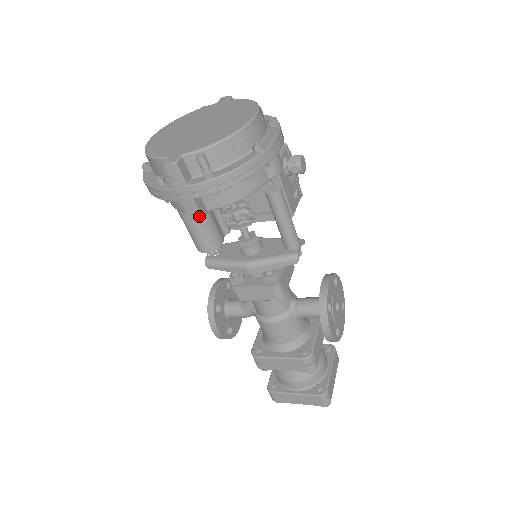
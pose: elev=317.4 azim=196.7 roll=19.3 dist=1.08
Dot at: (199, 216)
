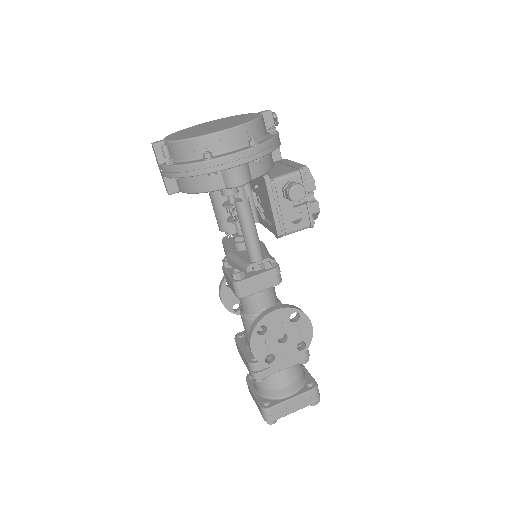
Dot at: (167, 191)
